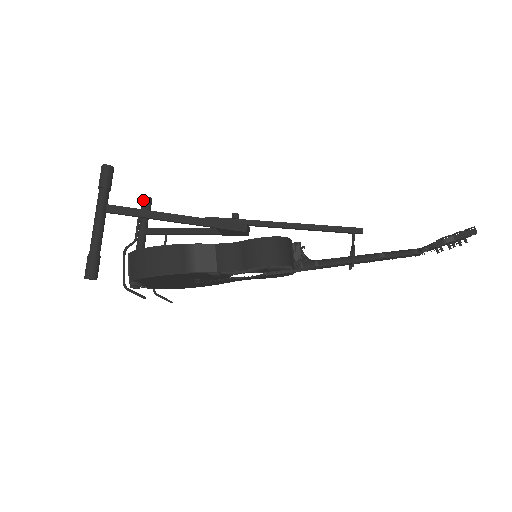
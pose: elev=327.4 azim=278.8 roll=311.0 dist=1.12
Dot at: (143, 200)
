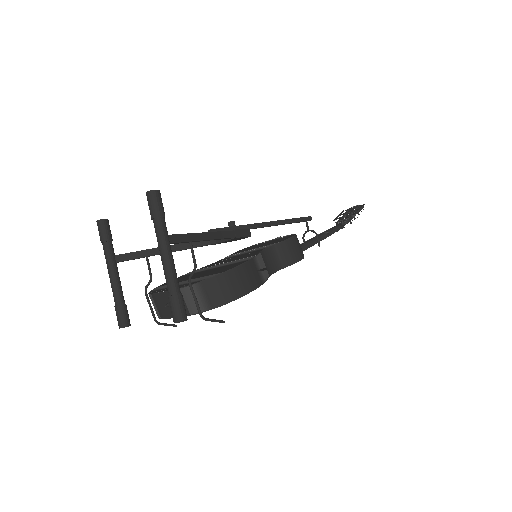
Dot at: (103, 224)
